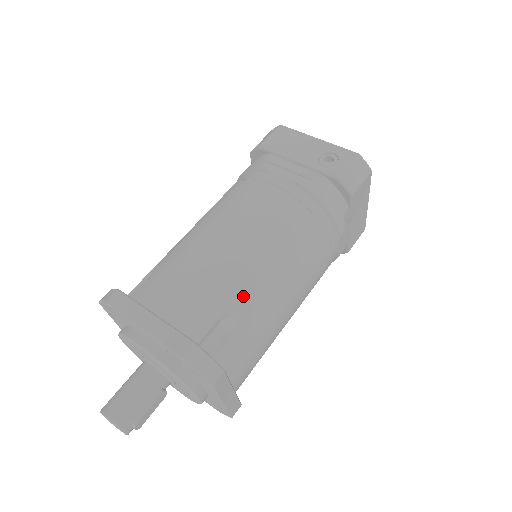
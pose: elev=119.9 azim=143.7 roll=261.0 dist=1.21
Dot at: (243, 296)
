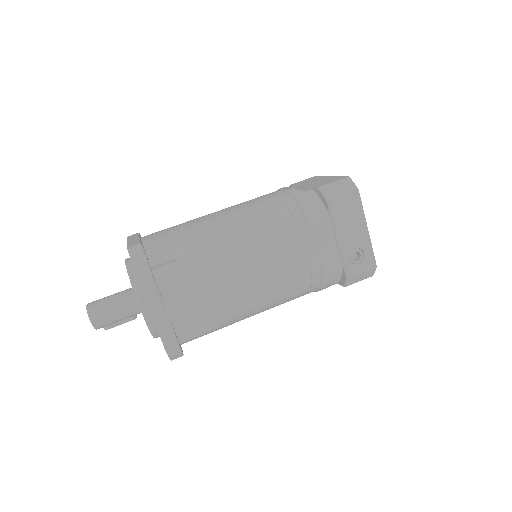
Dot at: (227, 319)
